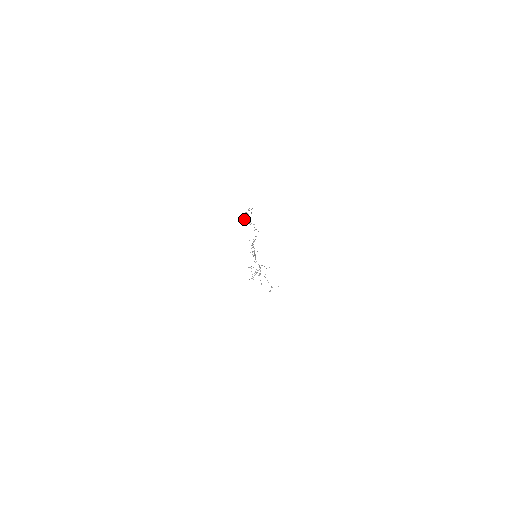
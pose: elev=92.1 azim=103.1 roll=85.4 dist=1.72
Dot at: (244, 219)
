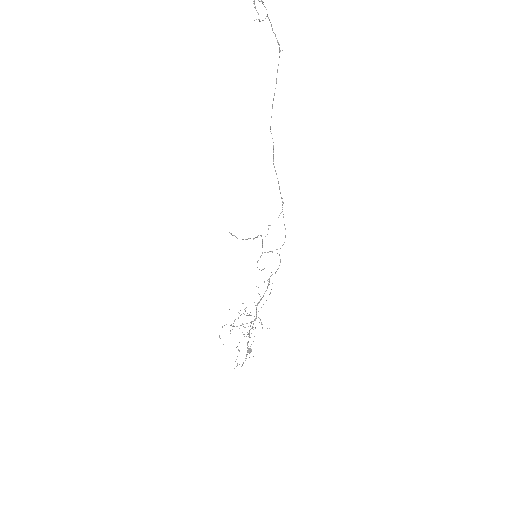
Dot at: out of frame
